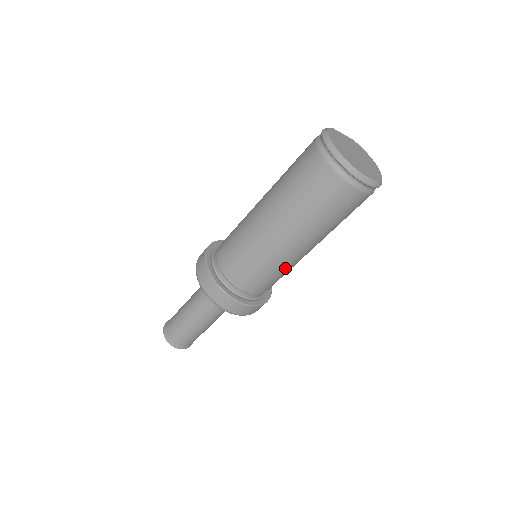
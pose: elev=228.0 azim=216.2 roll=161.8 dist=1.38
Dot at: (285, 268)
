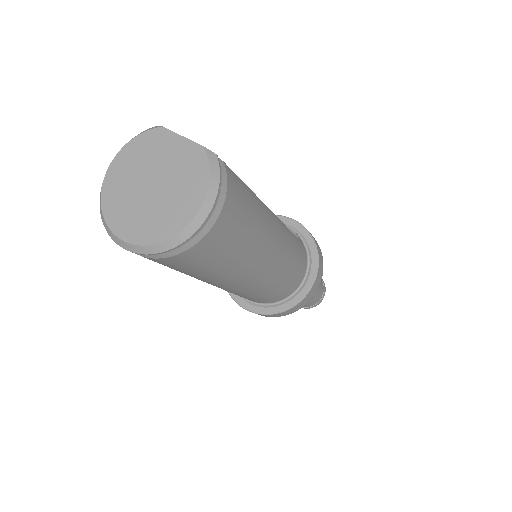
Dot at: occluded
